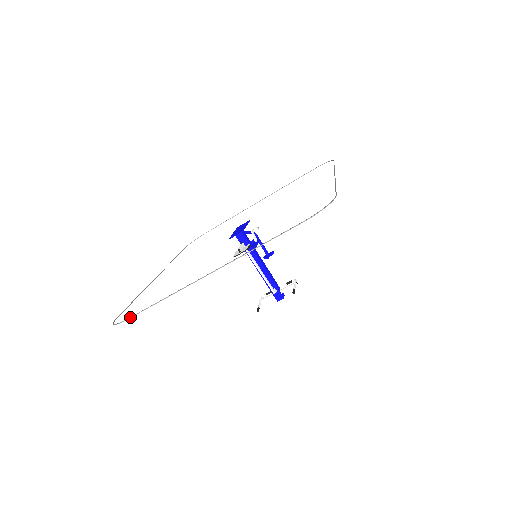
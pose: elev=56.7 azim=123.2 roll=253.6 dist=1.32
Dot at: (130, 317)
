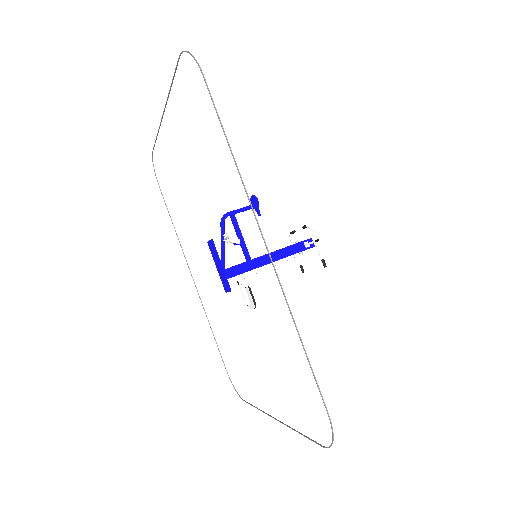
Dot at: occluded
